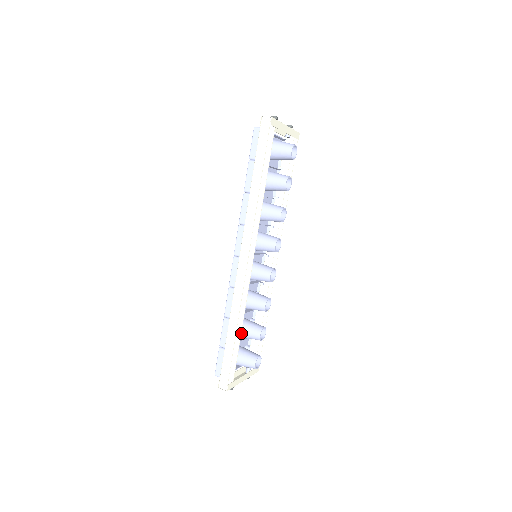
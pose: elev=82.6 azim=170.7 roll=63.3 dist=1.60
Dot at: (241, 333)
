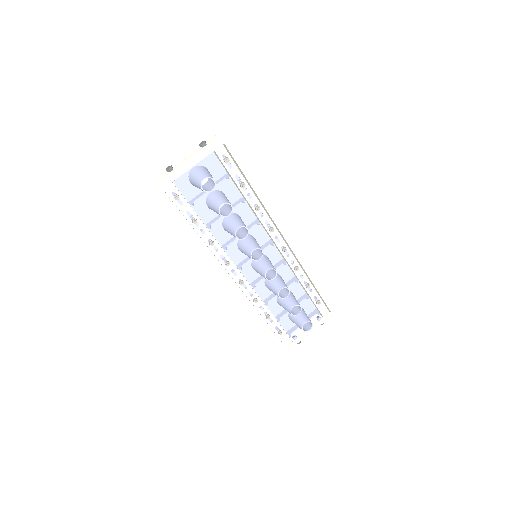
Dot at: occluded
